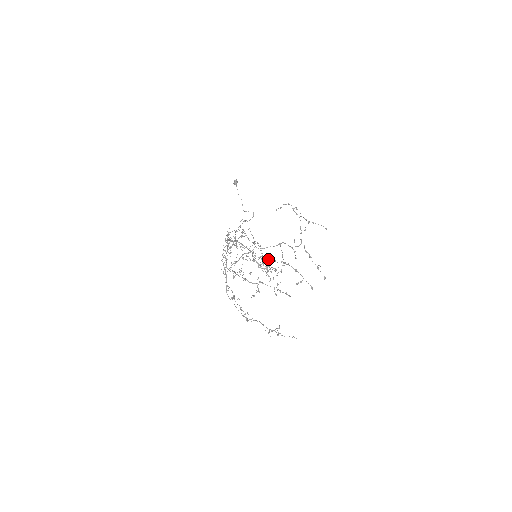
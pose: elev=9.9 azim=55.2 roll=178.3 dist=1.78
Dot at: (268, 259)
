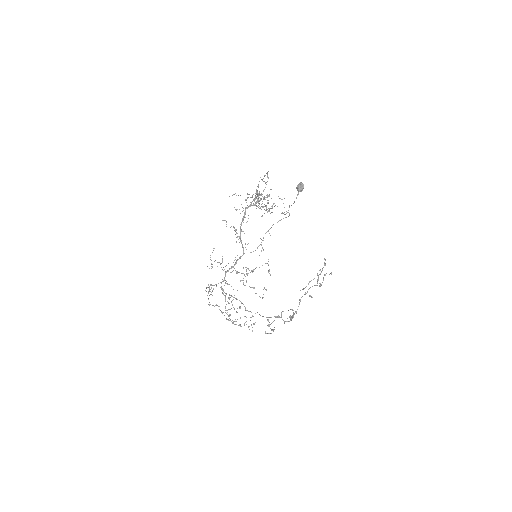
Dot at: occluded
